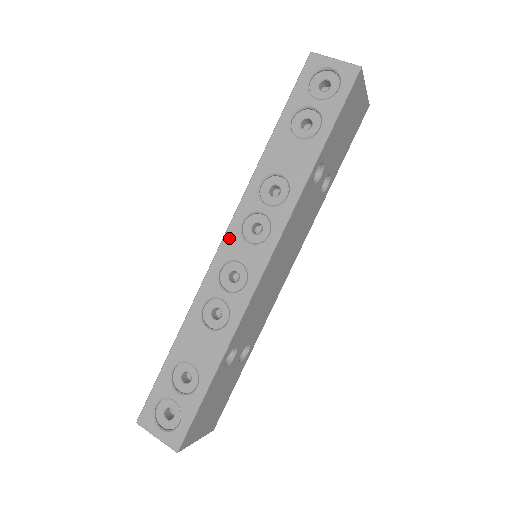
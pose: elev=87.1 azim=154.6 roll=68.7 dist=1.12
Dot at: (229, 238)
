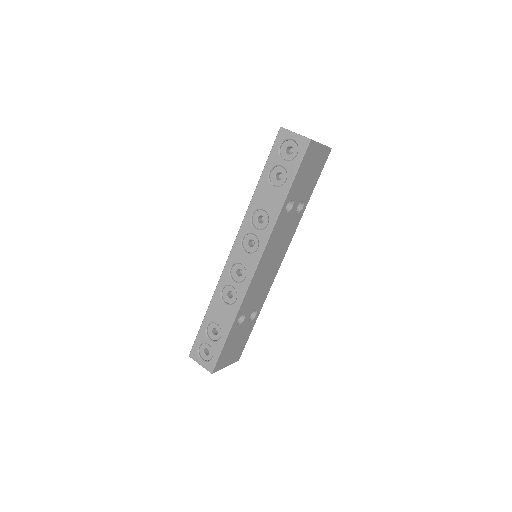
Dot at: (235, 249)
